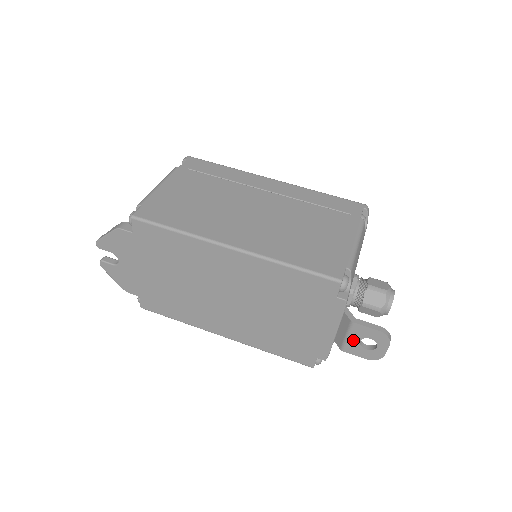
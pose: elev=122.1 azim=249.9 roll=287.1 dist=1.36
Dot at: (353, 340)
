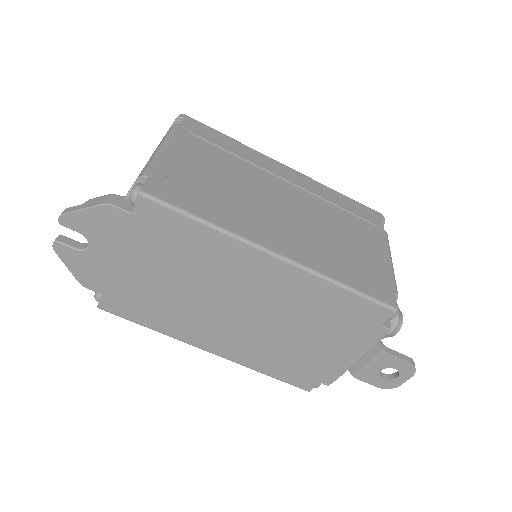
Dot at: (374, 369)
